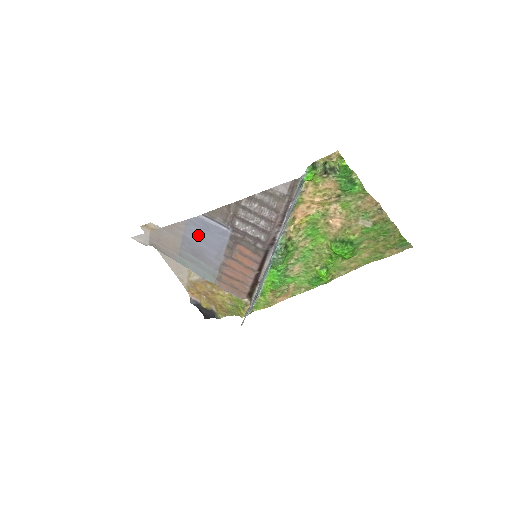
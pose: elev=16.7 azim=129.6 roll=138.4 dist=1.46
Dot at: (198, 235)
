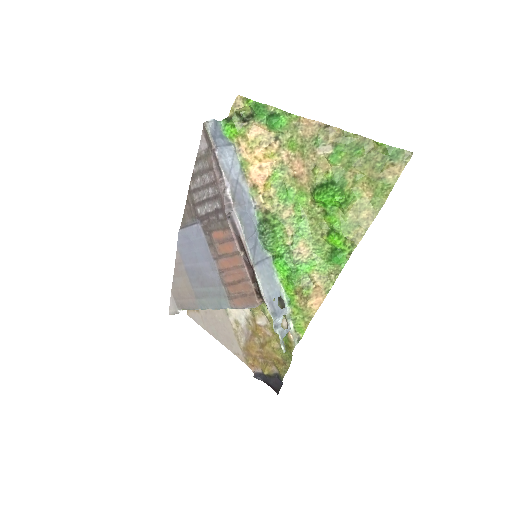
Dot at: (190, 256)
